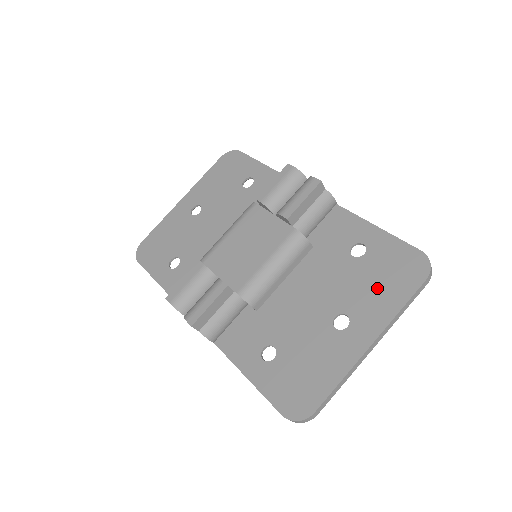
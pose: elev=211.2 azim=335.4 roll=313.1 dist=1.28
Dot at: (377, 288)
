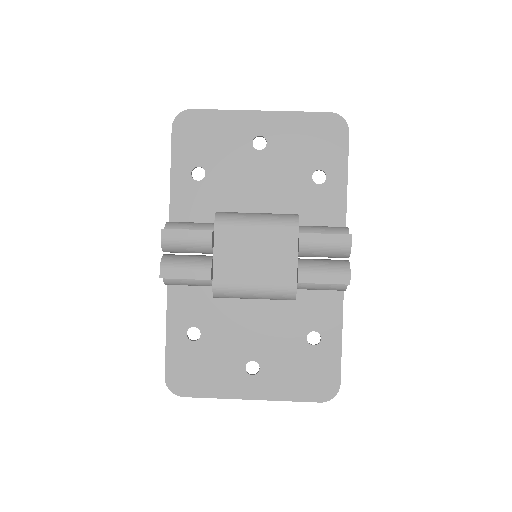
Dot at: (293, 375)
